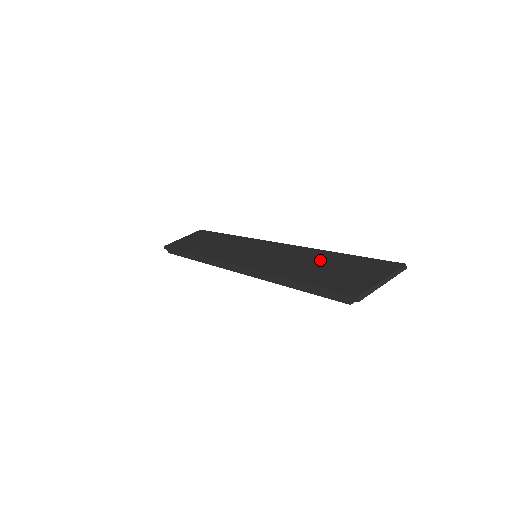
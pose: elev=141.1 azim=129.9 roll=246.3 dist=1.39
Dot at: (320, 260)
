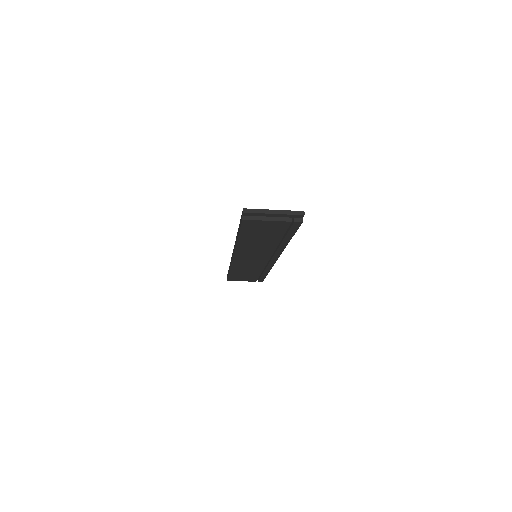
Dot at: occluded
